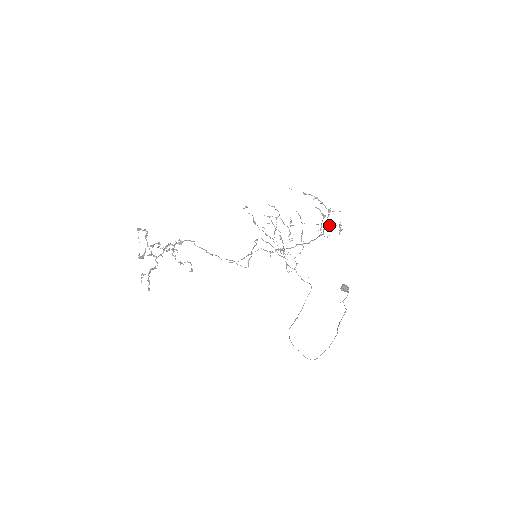
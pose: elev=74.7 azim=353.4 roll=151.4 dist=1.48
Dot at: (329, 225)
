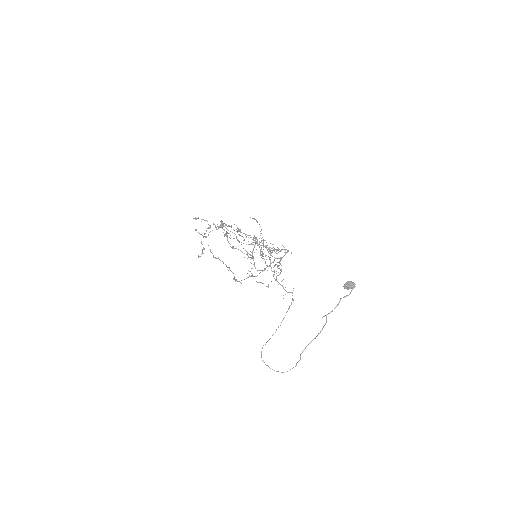
Dot at: occluded
